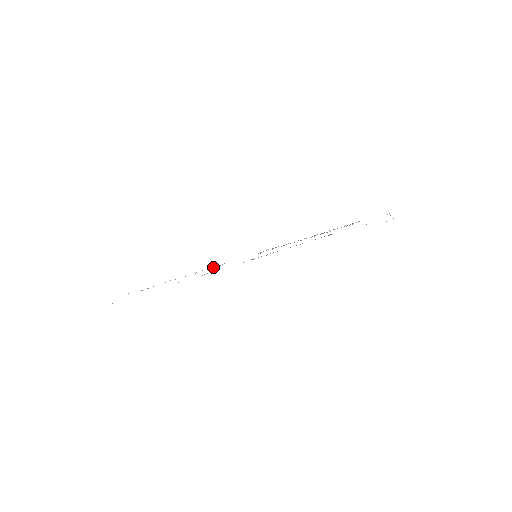
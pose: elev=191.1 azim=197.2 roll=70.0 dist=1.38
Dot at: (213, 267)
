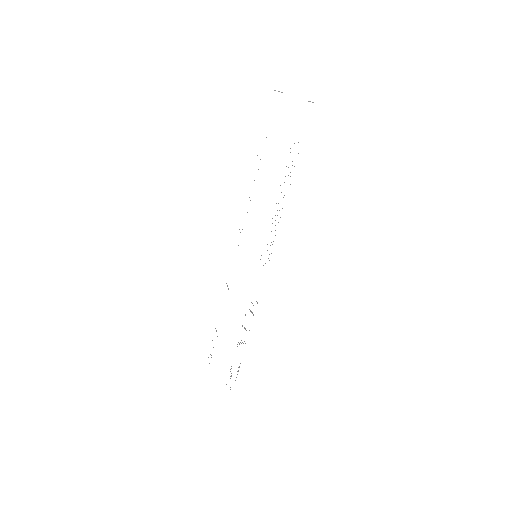
Dot at: occluded
